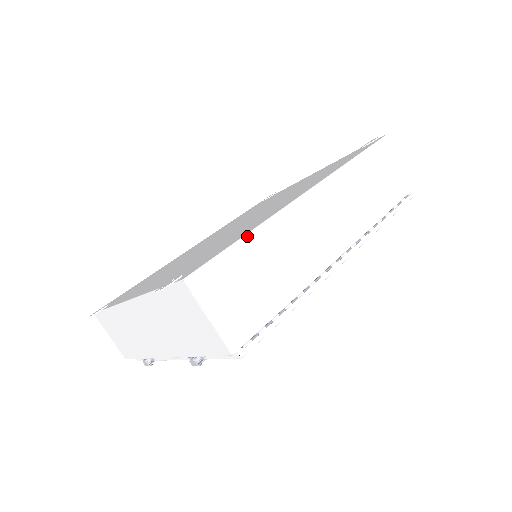
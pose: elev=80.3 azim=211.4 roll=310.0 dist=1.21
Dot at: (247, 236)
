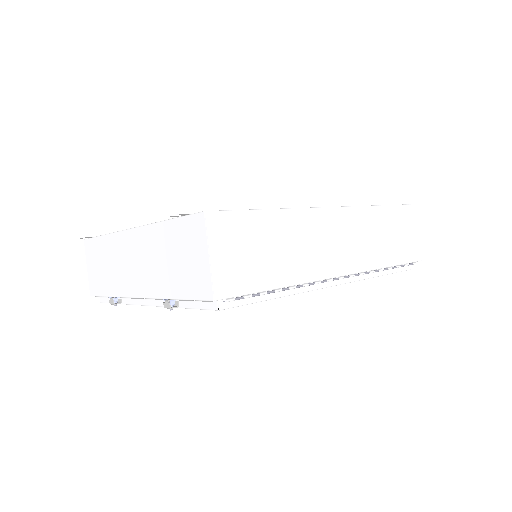
Dot at: (271, 211)
